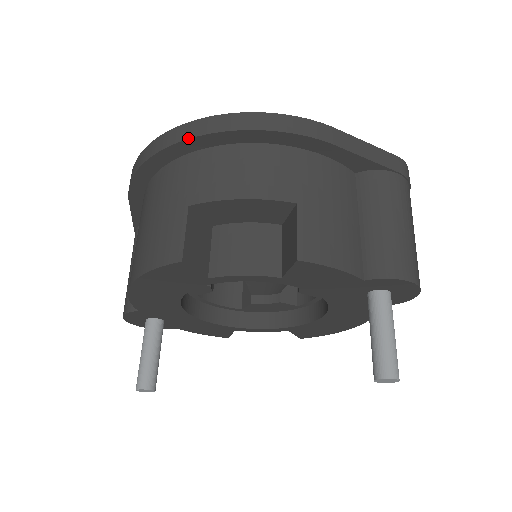
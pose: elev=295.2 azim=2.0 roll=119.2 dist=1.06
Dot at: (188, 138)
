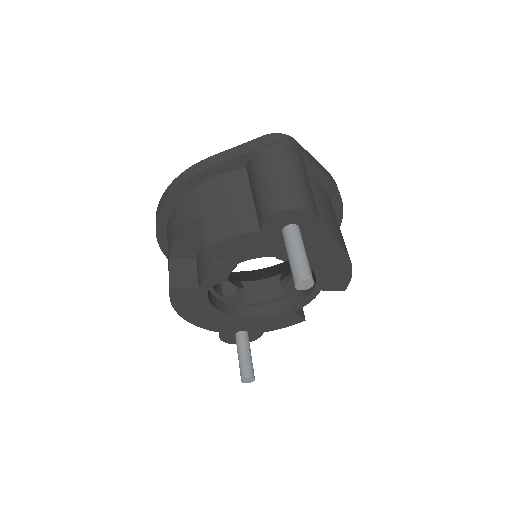
Dot at: (156, 223)
